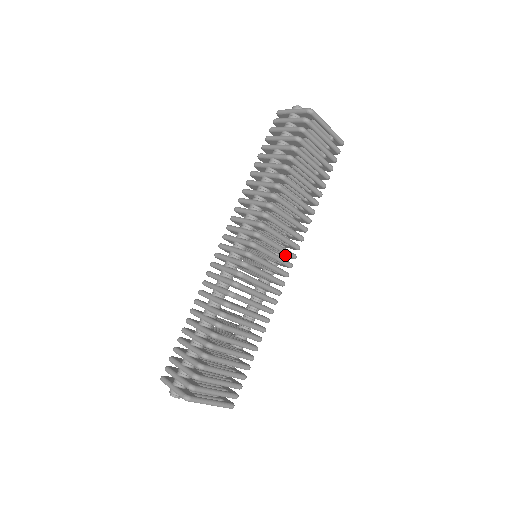
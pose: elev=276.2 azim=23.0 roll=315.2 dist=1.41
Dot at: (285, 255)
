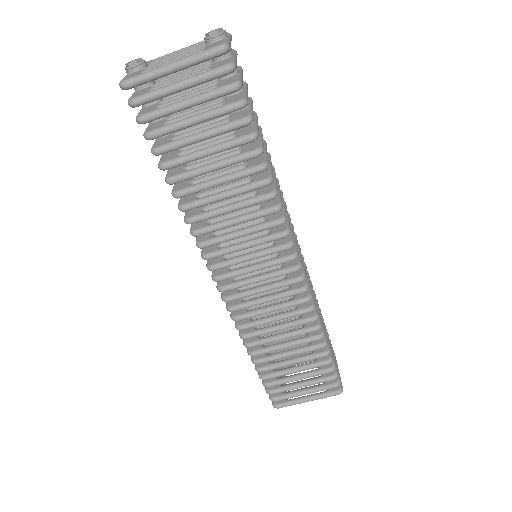
Dot at: occluded
